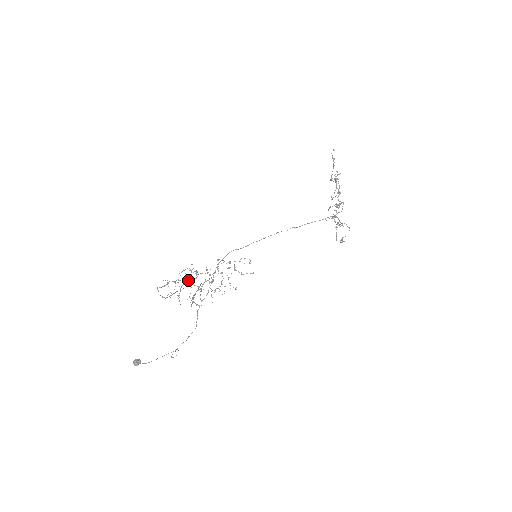
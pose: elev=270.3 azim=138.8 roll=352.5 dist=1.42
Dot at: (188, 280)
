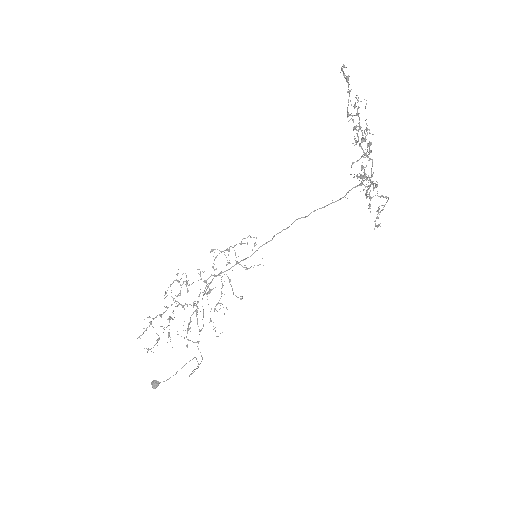
Dot at: occluded
